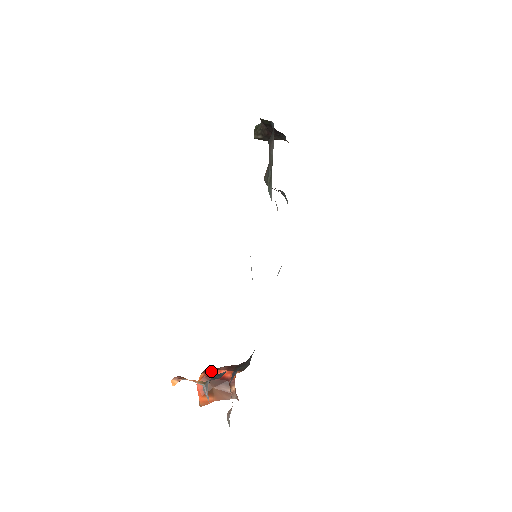
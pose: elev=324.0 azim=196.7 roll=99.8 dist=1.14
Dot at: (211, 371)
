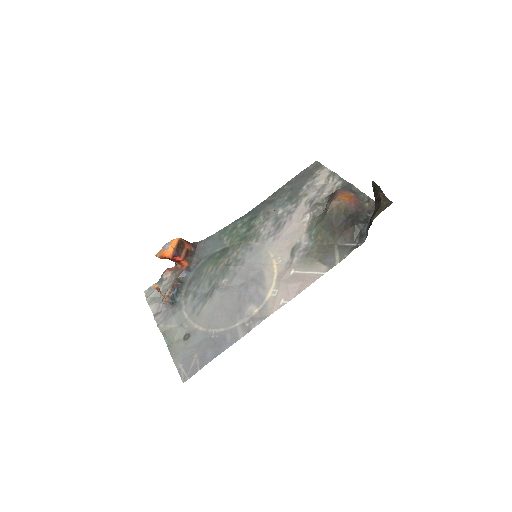
Dot at: (176, 257)
